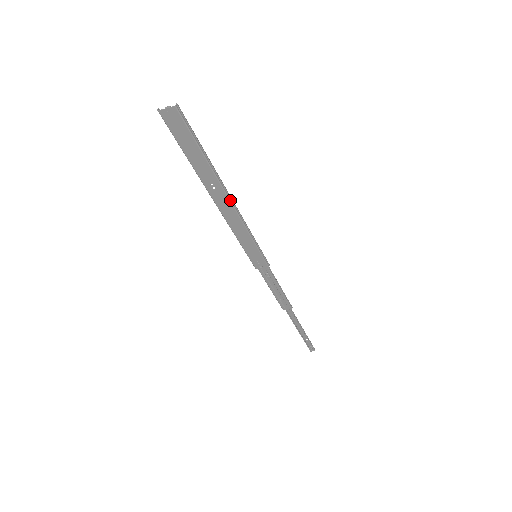
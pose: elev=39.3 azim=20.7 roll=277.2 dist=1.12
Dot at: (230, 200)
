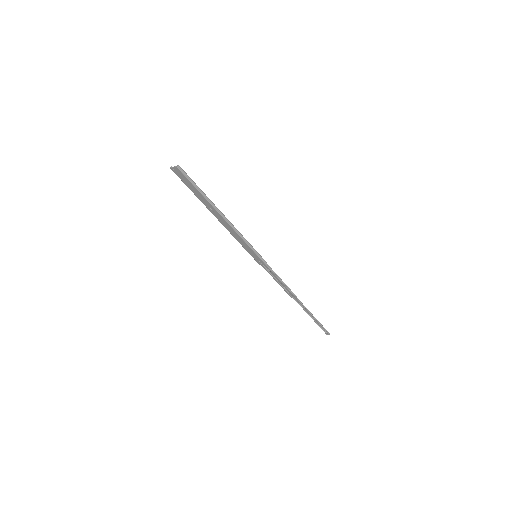
Dot at: (225, 219)
